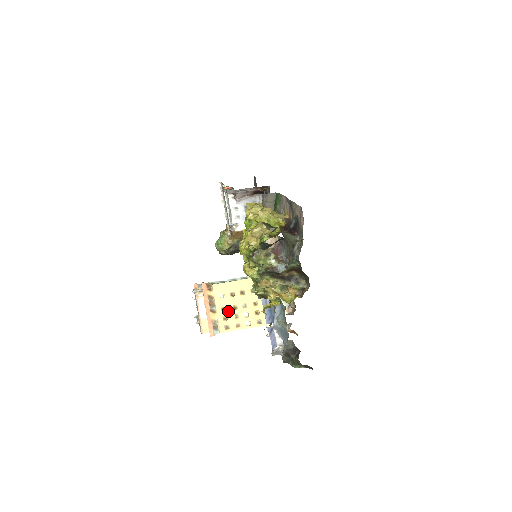
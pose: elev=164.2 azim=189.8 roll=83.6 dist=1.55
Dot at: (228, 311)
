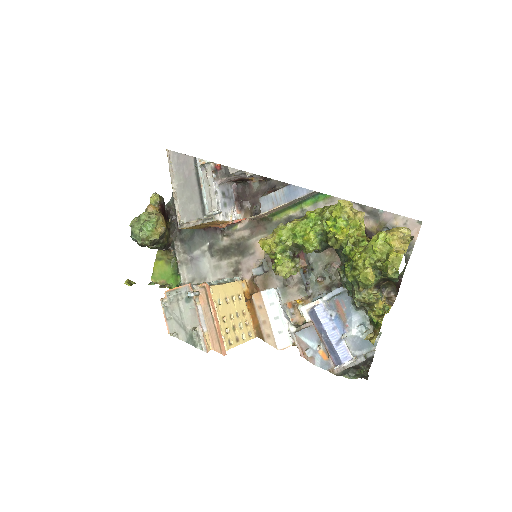
Dot at: (228, 321)
